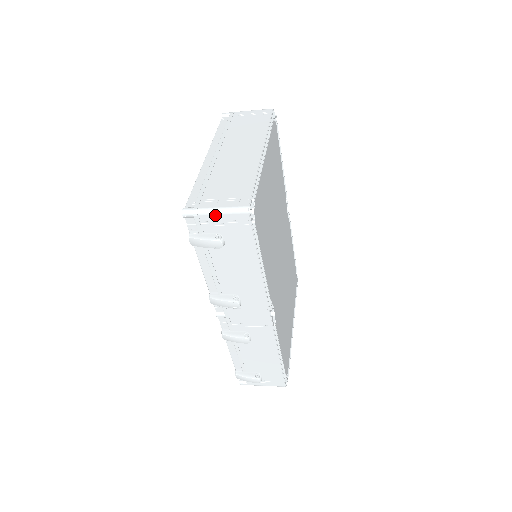
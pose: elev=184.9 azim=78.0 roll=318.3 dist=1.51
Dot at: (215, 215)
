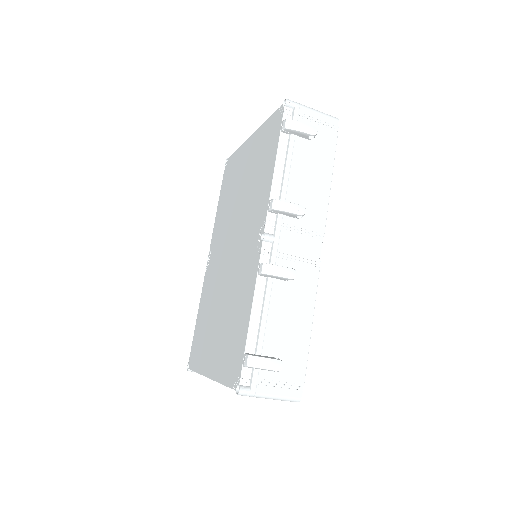
Dot at: (313, 111)
